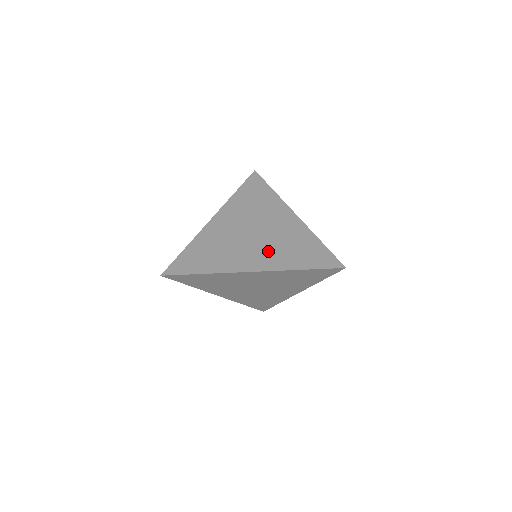
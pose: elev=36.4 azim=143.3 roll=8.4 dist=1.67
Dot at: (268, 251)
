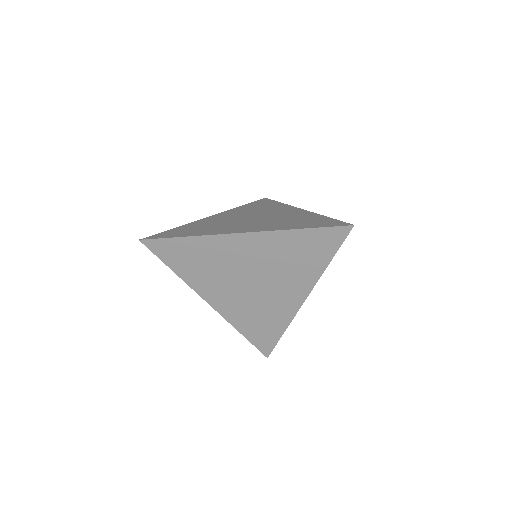
Dot at: (265, 223)
